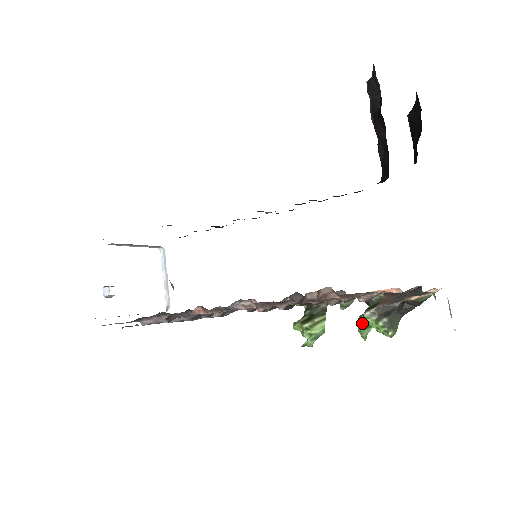
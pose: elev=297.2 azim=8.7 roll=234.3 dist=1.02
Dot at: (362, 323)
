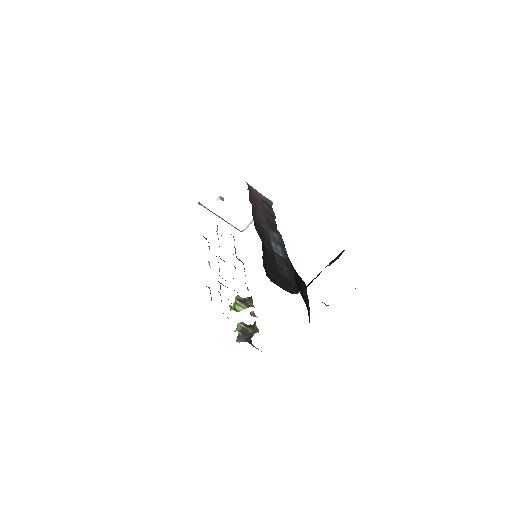
Dot at: (237, 325)
